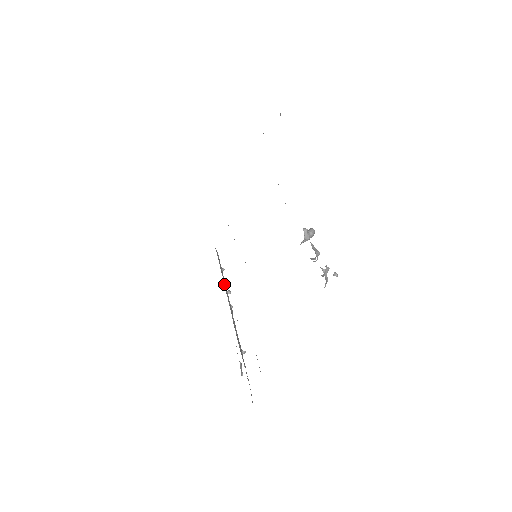
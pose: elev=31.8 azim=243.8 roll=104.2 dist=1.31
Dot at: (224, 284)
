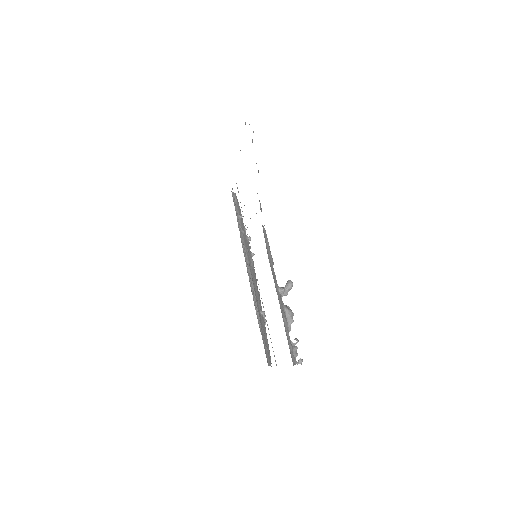
Dot at: (242, 241)
